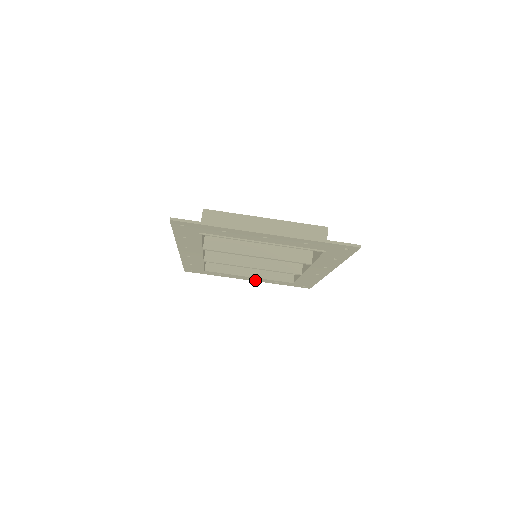
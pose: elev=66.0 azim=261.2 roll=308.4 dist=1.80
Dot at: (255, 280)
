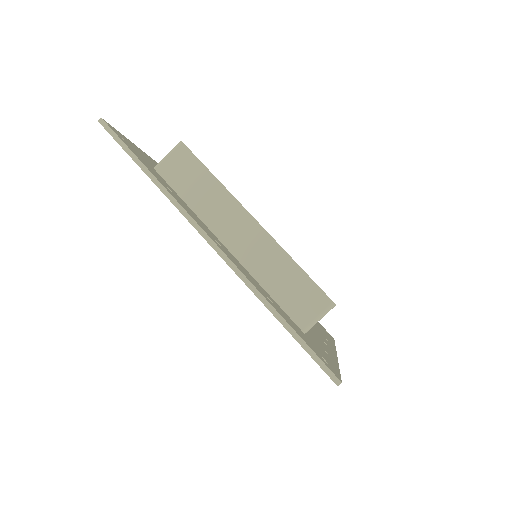
Dot at: occluded
